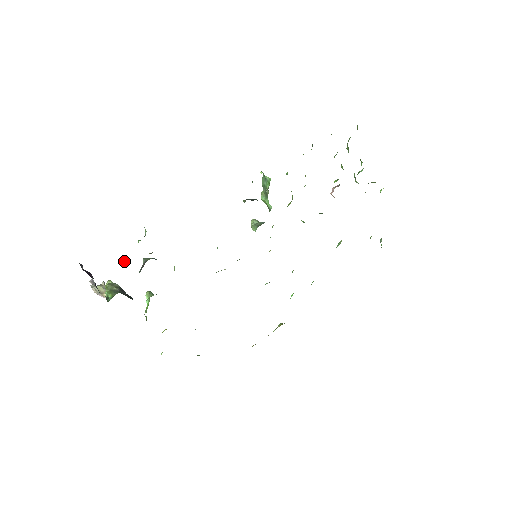
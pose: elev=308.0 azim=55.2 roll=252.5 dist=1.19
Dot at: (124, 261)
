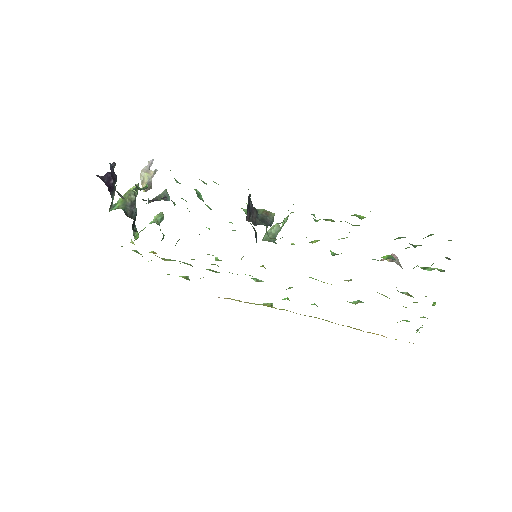
Dot at: occluded
